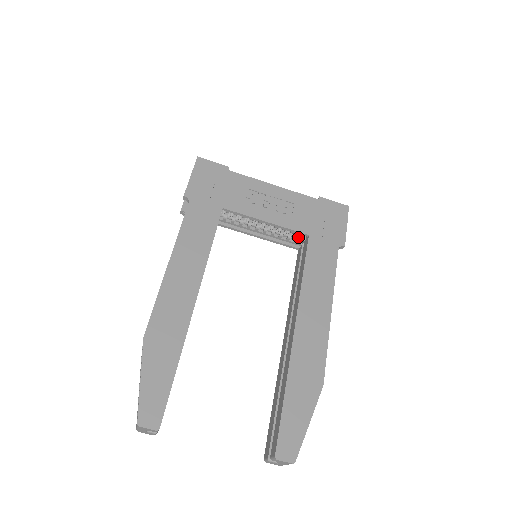
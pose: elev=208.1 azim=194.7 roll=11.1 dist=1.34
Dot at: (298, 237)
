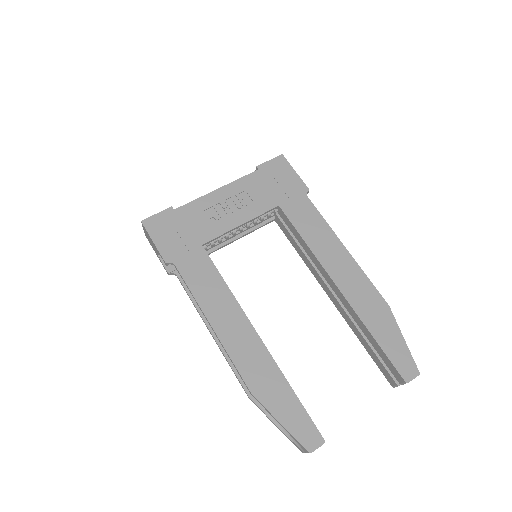
Dot at: (268, 212)
